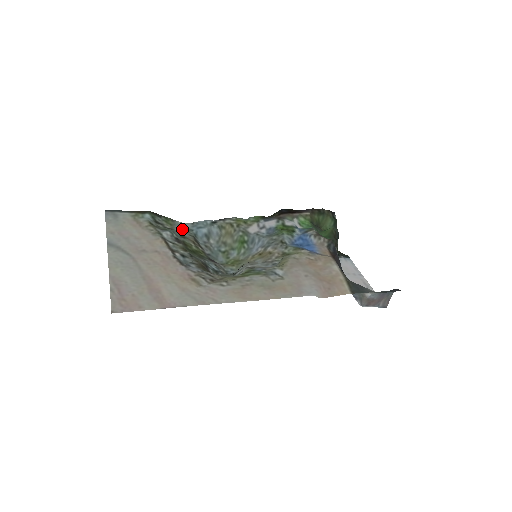
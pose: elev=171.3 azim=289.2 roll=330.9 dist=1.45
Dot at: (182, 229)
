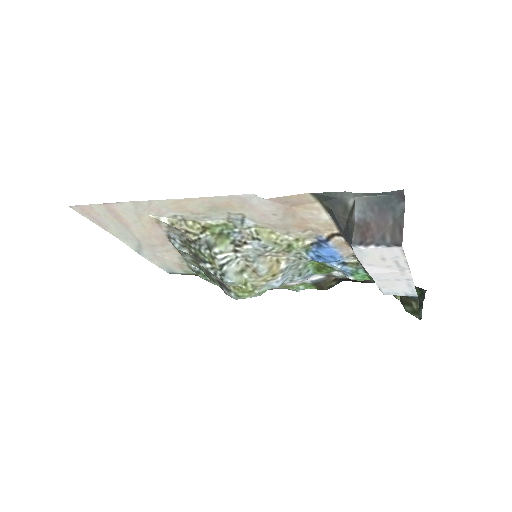
Dot at: occluded
